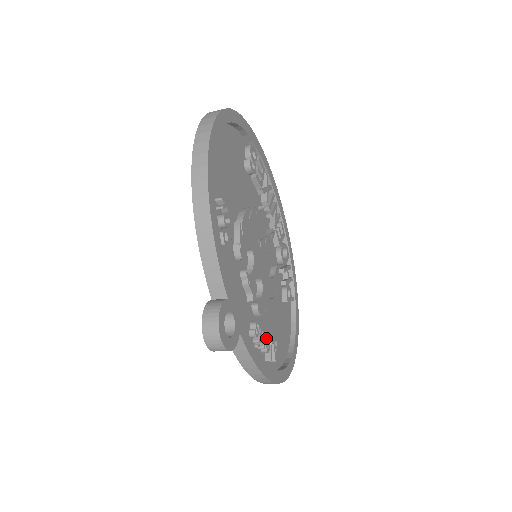
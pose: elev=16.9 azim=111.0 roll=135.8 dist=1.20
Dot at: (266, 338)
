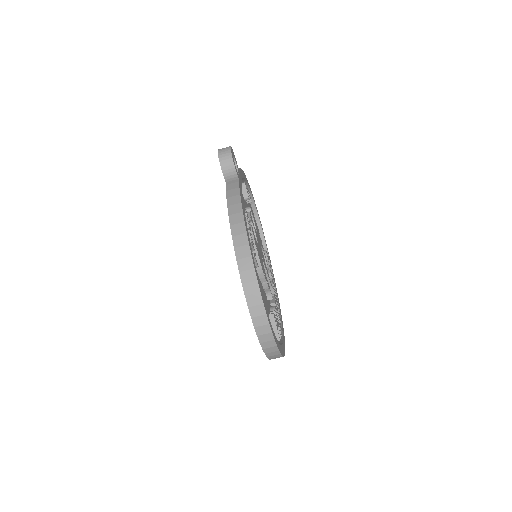
Dot at: (251, 237)
